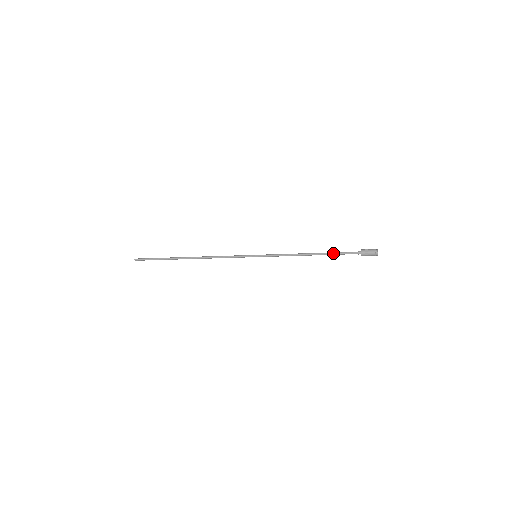
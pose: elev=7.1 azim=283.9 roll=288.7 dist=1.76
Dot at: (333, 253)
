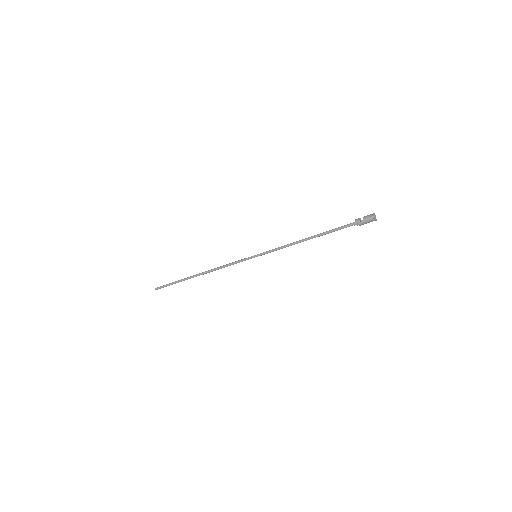
Dot at: (328, 231)
